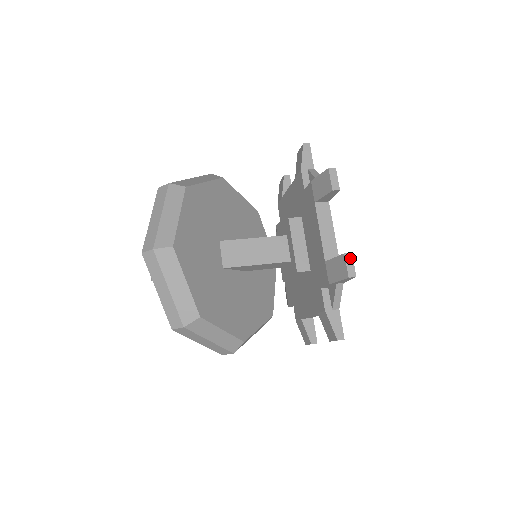
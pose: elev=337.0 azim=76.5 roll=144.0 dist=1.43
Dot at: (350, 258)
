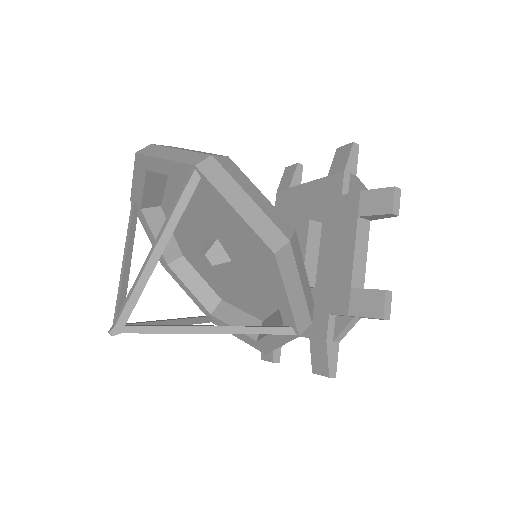
Dot at: occluded
